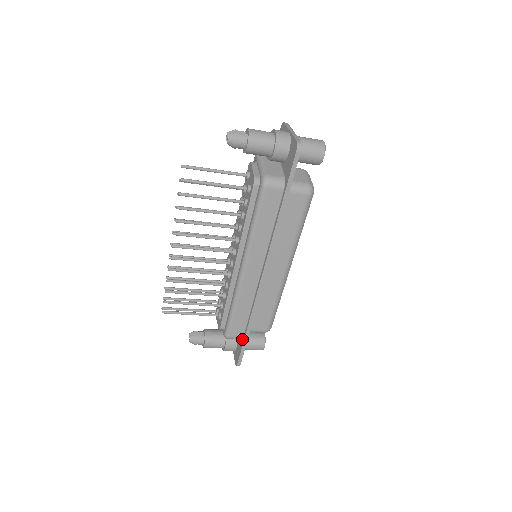
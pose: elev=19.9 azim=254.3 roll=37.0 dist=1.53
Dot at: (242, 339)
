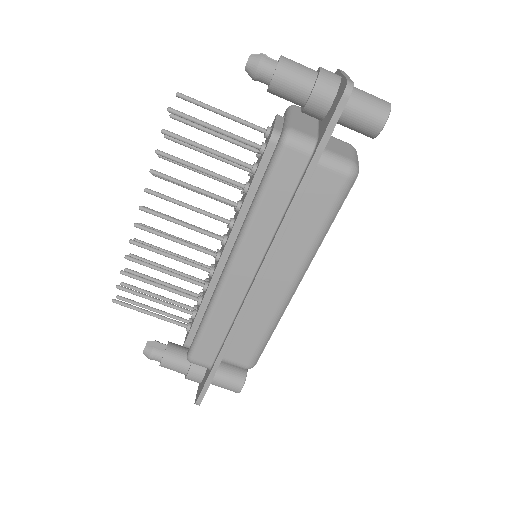
Dot at: (210, 368)
